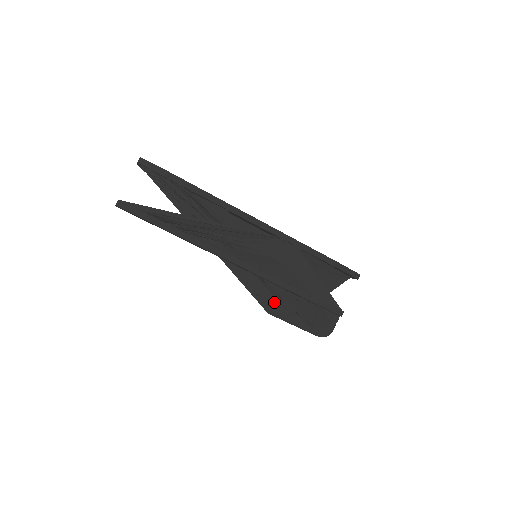
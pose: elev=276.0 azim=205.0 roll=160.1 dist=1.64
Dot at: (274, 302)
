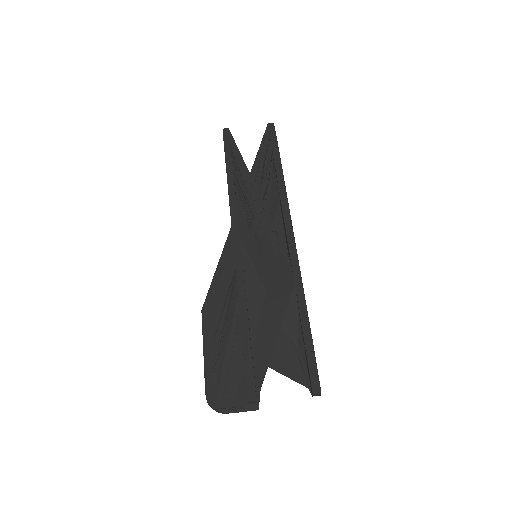
Dot at: (218, 308)
